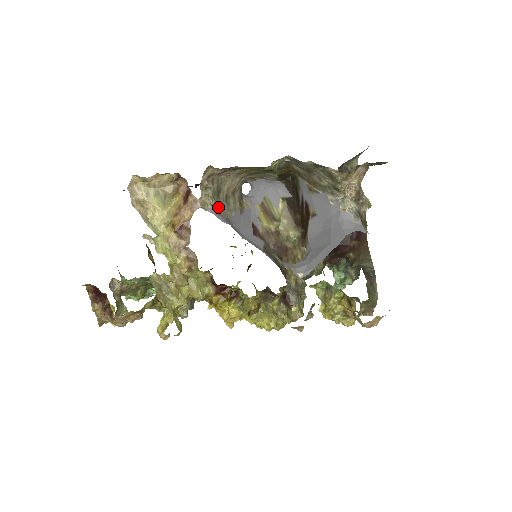
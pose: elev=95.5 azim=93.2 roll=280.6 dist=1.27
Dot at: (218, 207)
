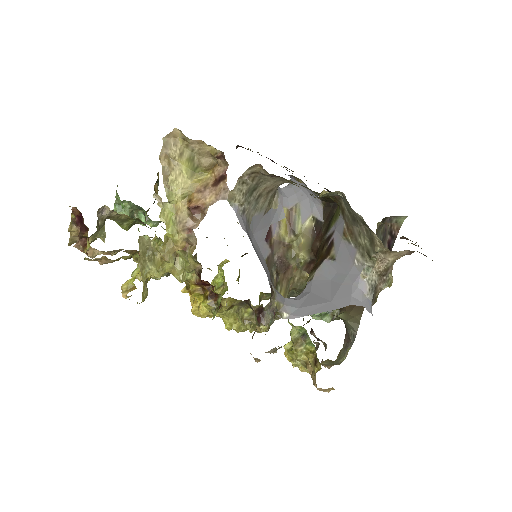
Dot at: (245, 206)
